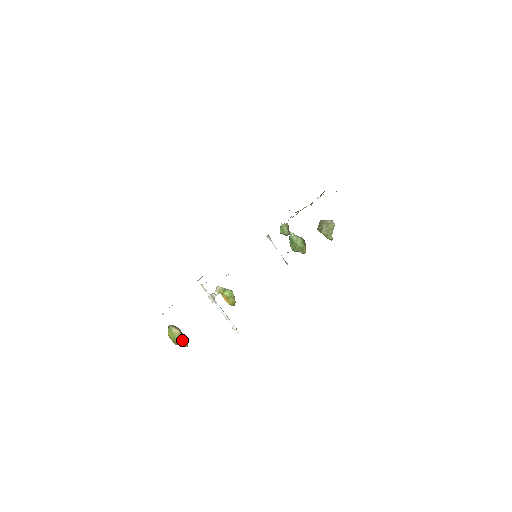
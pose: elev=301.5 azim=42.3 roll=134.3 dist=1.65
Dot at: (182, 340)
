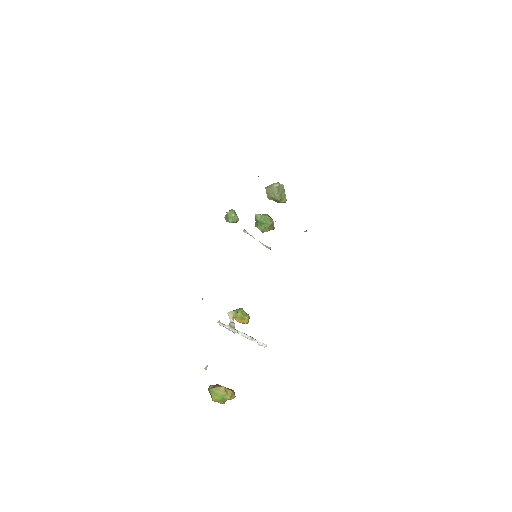
Dot at: (231, 393)
